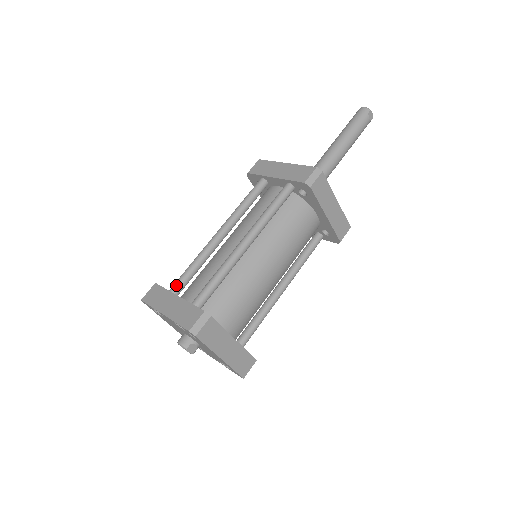
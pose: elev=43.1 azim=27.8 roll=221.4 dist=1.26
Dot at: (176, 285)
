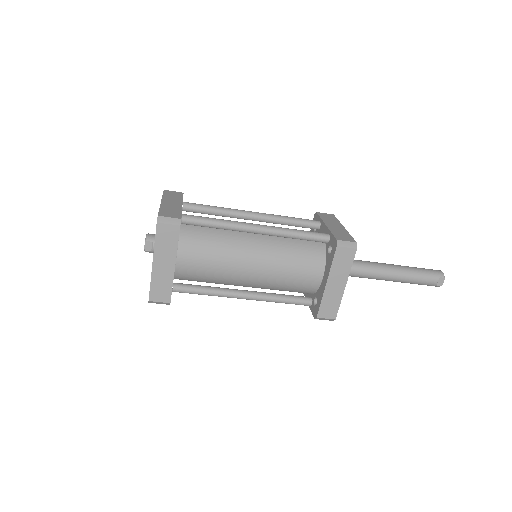
Dot at: (191, 203)
